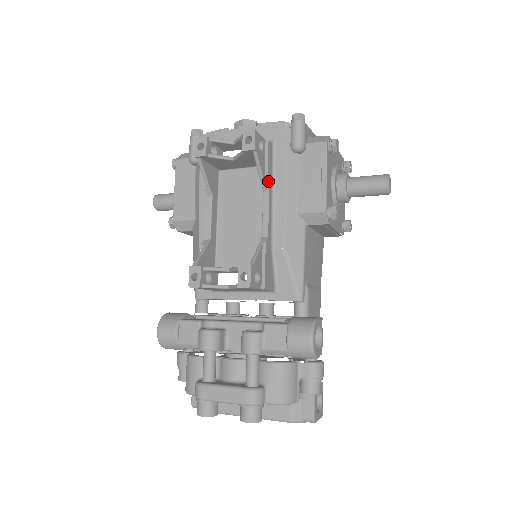
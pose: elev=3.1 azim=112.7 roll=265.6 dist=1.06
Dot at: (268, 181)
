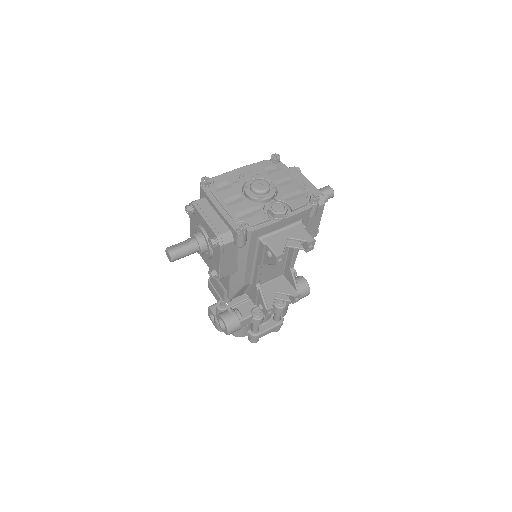
Dot at: occluded
